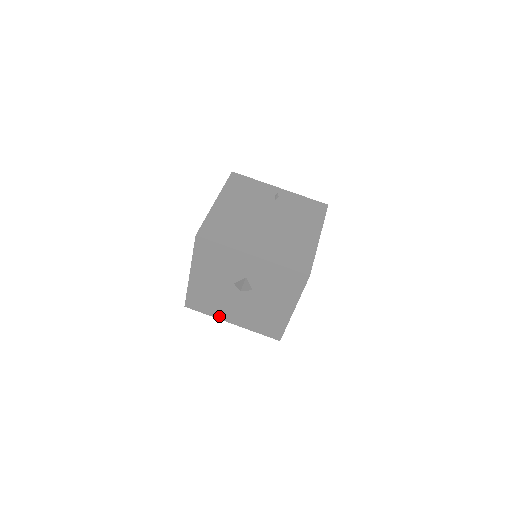
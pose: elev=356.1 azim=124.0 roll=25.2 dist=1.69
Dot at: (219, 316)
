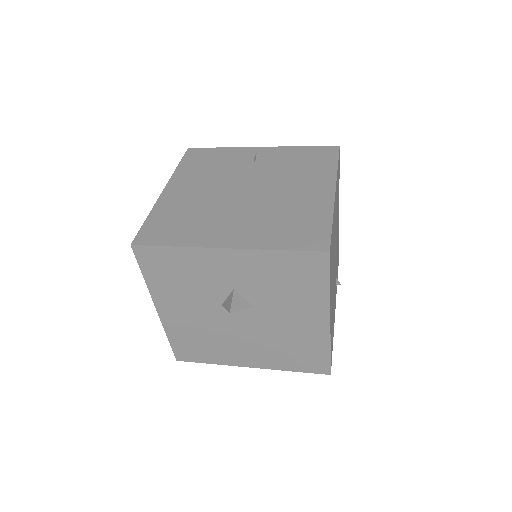
Dot at: (228, 361)
